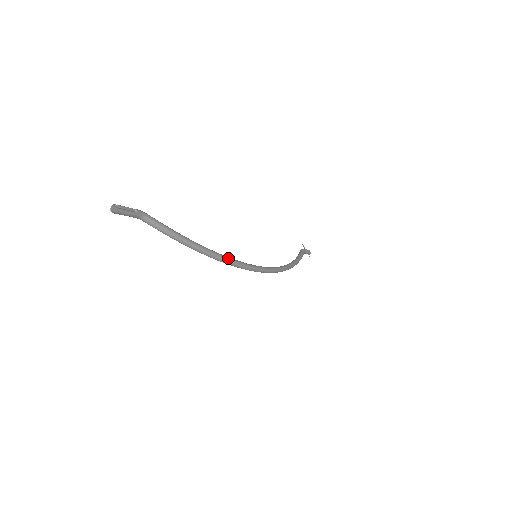
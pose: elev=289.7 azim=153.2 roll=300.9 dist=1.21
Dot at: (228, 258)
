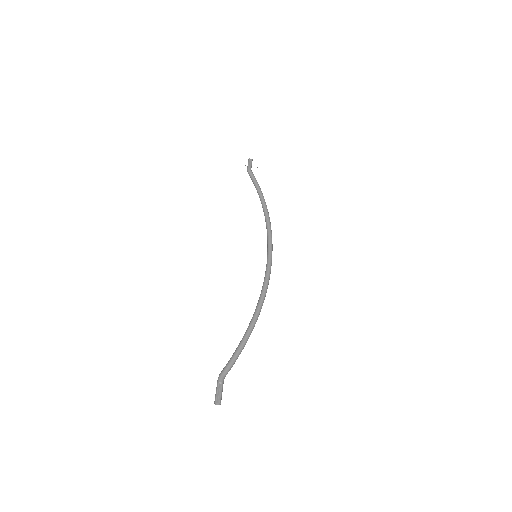
Dot at: (261, 302)
